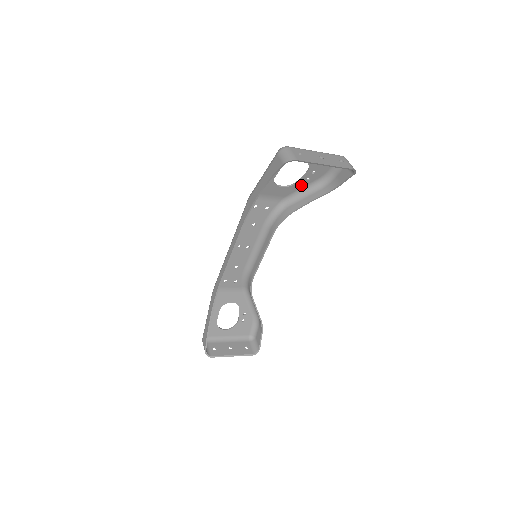
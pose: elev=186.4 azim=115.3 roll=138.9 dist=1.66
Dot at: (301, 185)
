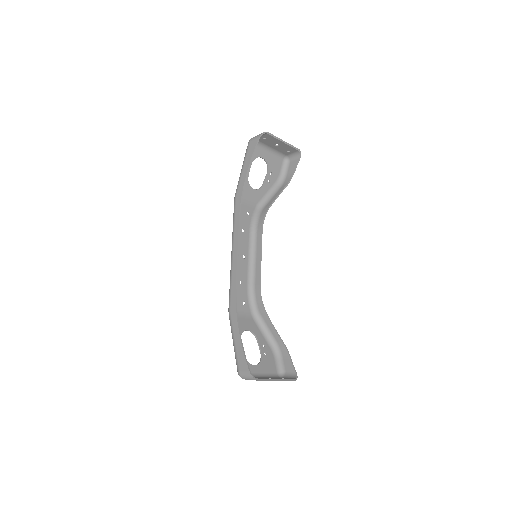
Dot at: (266, 189)
